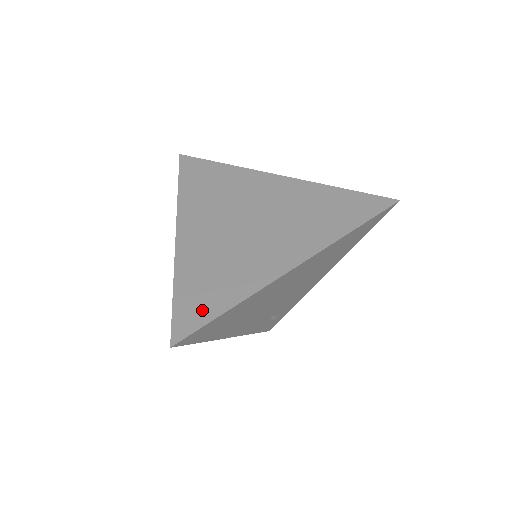
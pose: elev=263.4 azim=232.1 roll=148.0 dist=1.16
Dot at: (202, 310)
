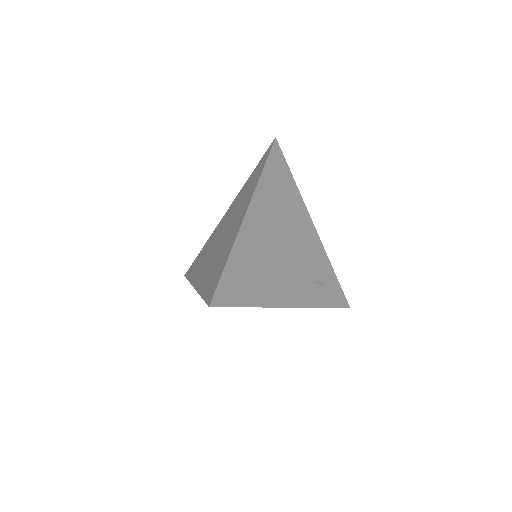
Dot at: (216, 280)
